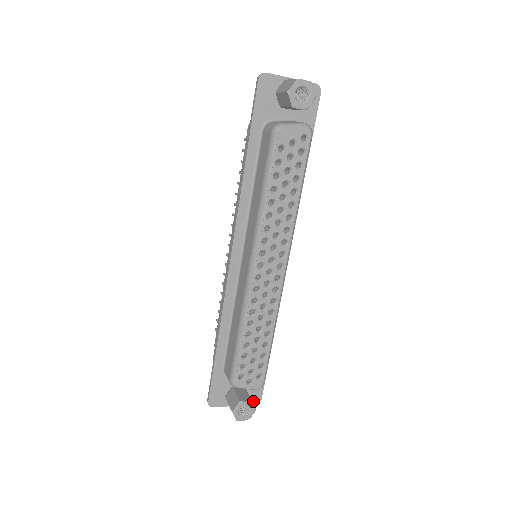
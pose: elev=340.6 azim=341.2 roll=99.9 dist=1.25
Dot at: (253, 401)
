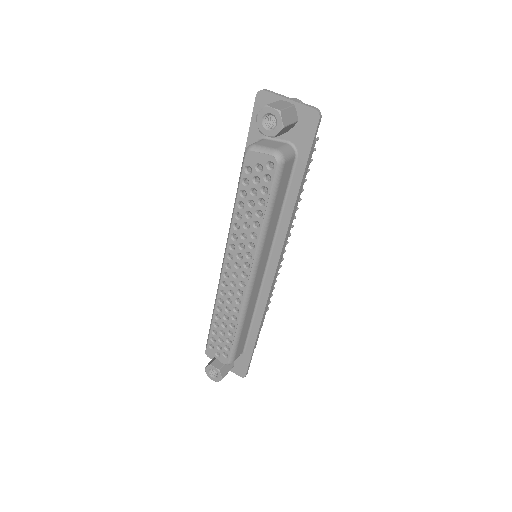
Dot at: (239, 373)
